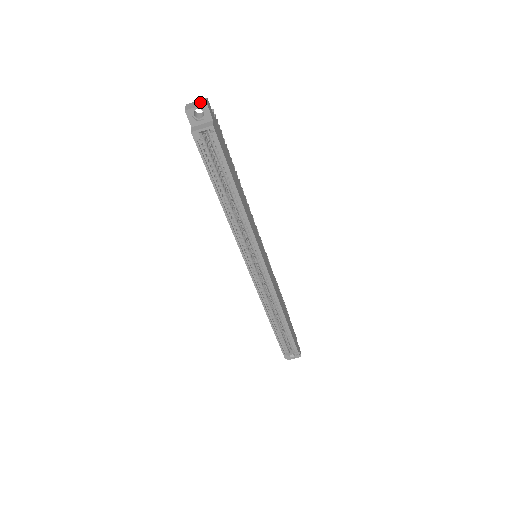
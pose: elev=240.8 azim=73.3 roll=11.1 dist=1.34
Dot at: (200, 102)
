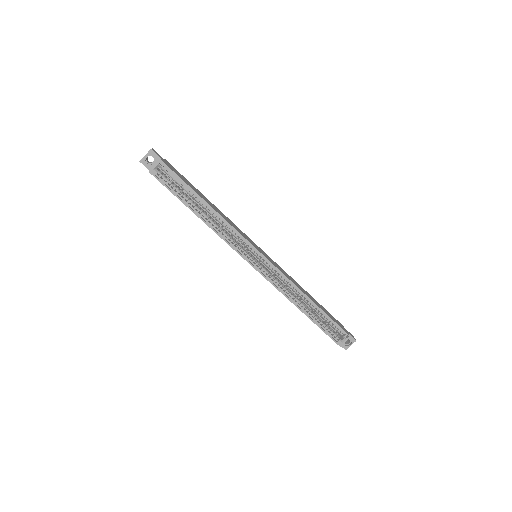
Dot at: (148, 152)
